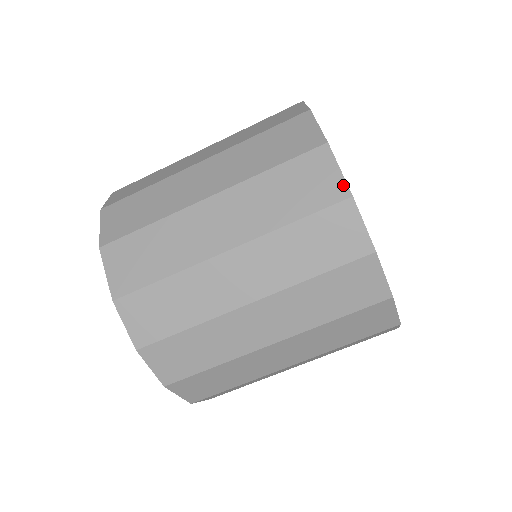
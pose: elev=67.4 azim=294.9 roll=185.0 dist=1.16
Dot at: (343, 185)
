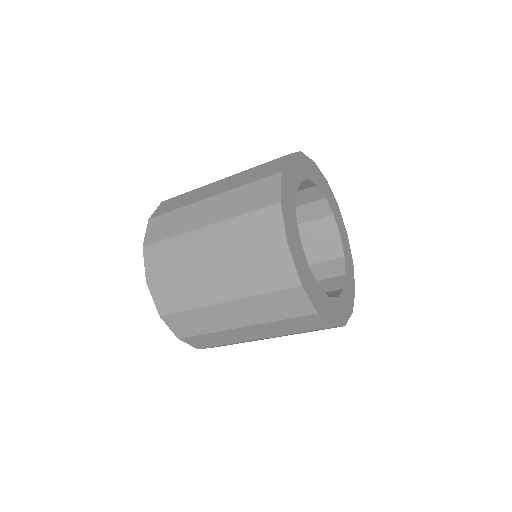
Dot at: (296, 277)
